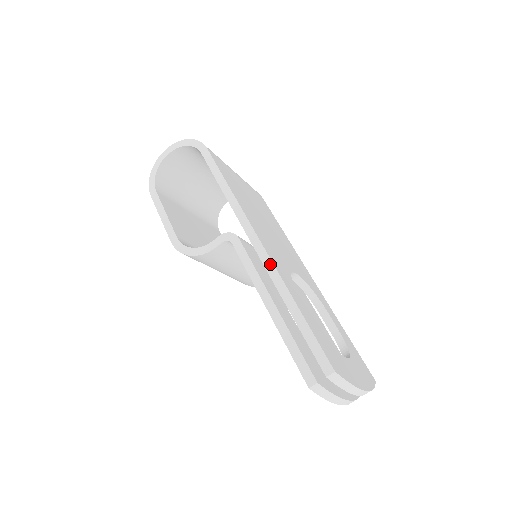
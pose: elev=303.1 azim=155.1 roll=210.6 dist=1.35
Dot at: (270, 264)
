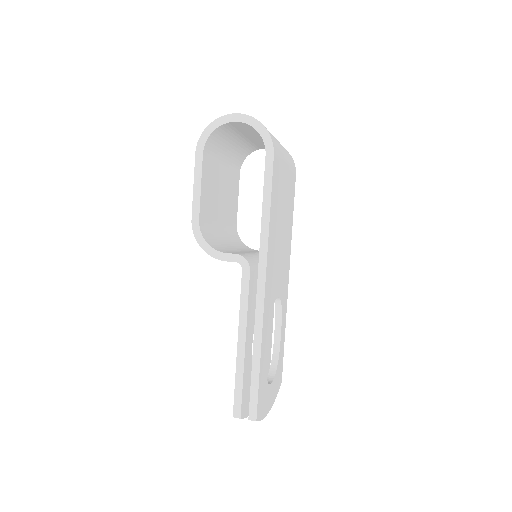
Dot at: (261, 314)
